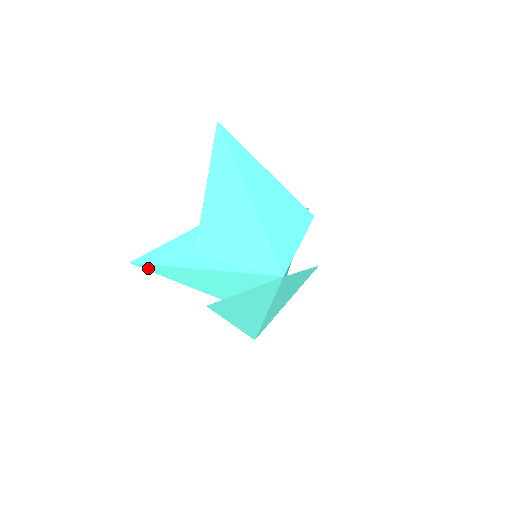
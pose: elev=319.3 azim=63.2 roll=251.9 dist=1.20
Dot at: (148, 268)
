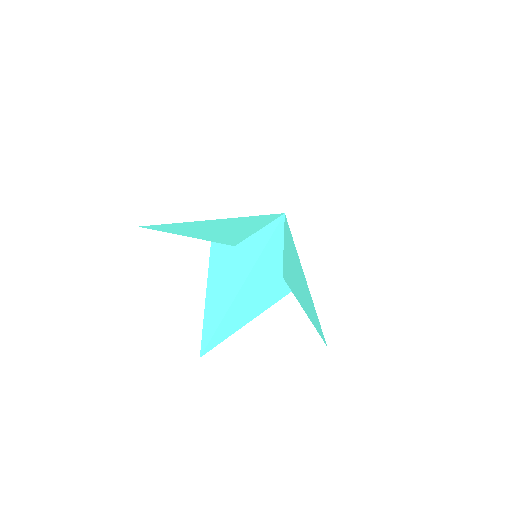
Dot at: (216, 340)
